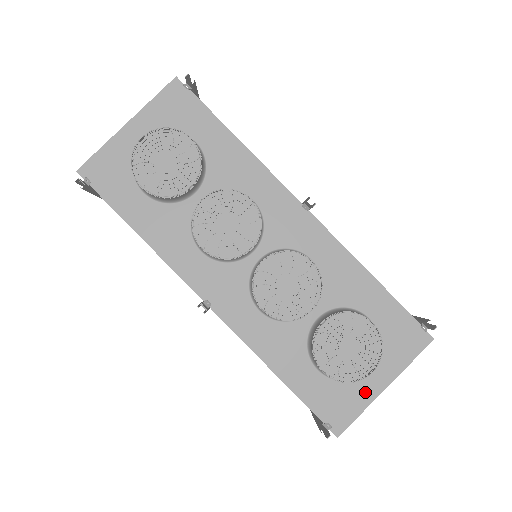
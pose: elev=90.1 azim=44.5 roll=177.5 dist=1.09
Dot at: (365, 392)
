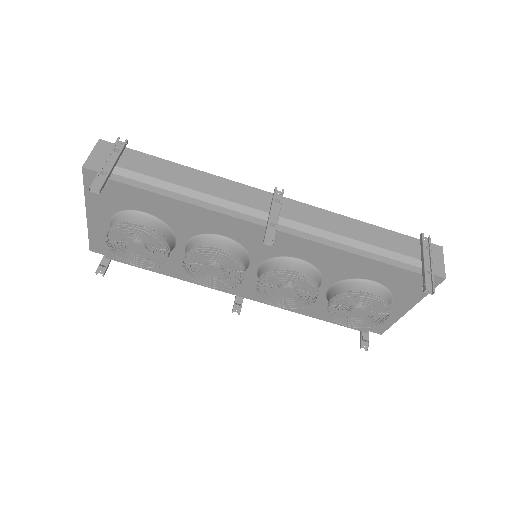
Dot at: (392, 314)
